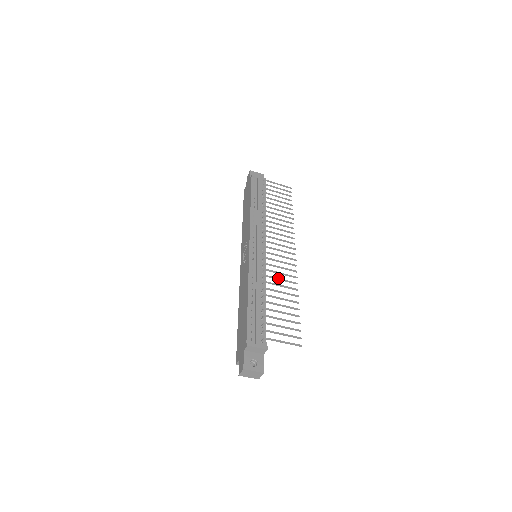
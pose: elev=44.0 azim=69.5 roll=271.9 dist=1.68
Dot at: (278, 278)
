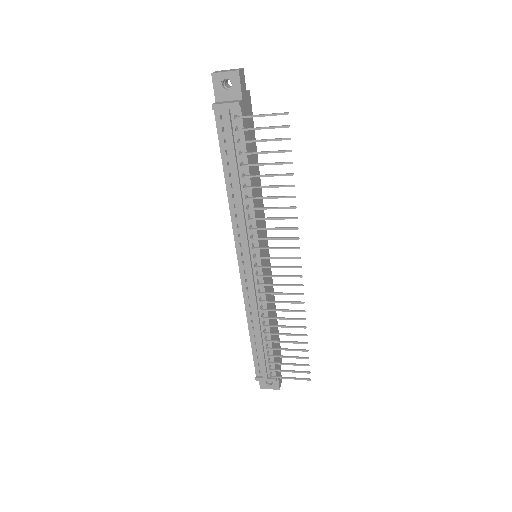
Dot at: (278, 310)
